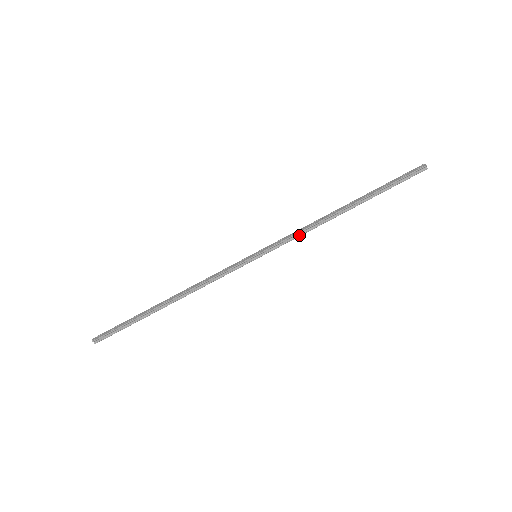
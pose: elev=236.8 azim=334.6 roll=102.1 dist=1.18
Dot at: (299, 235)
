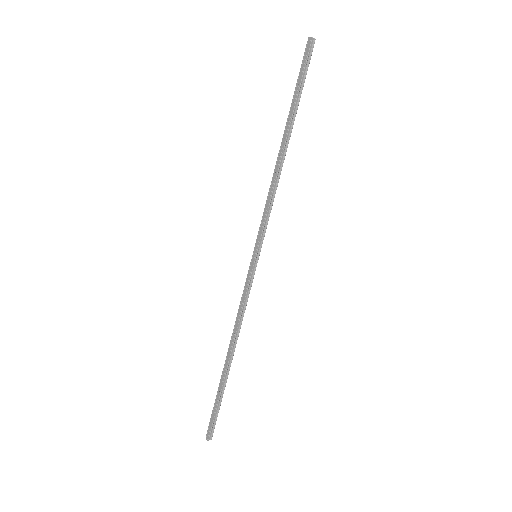
Dot at: (271, 205)
